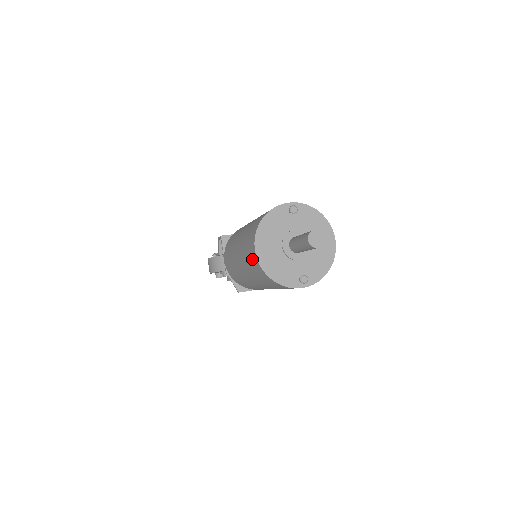
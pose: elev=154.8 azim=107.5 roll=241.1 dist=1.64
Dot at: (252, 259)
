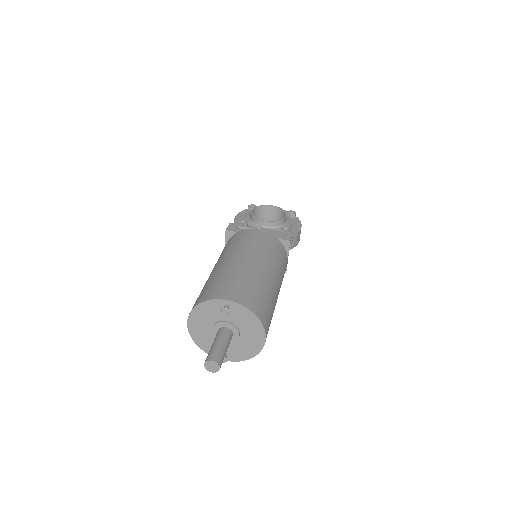
Dot at: occluded
